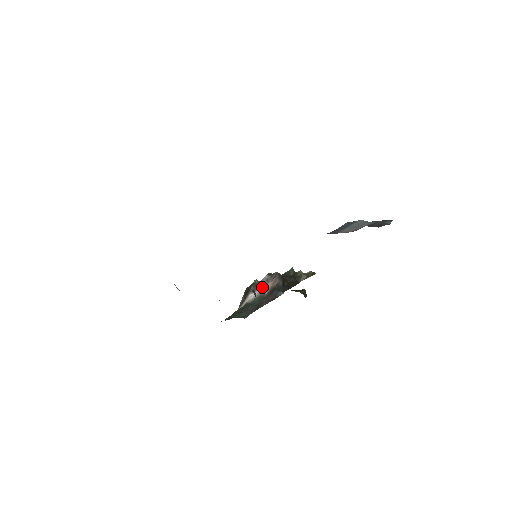
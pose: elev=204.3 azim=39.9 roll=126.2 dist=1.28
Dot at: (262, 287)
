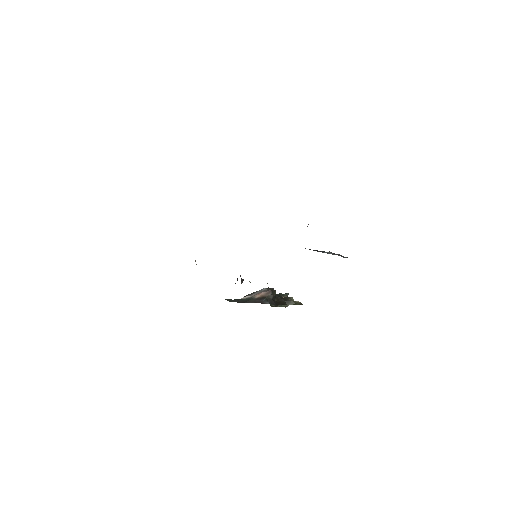
Dot at: (257, 293)
